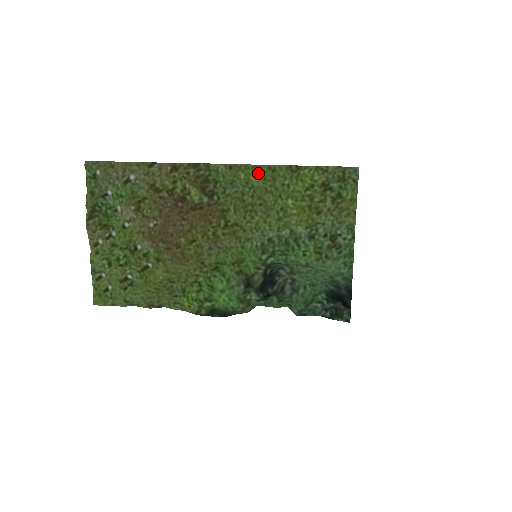
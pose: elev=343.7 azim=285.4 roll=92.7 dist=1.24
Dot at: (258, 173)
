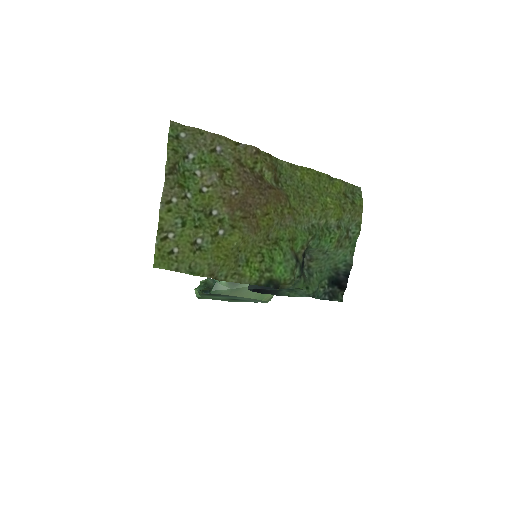
Dot at: (310, 174)
